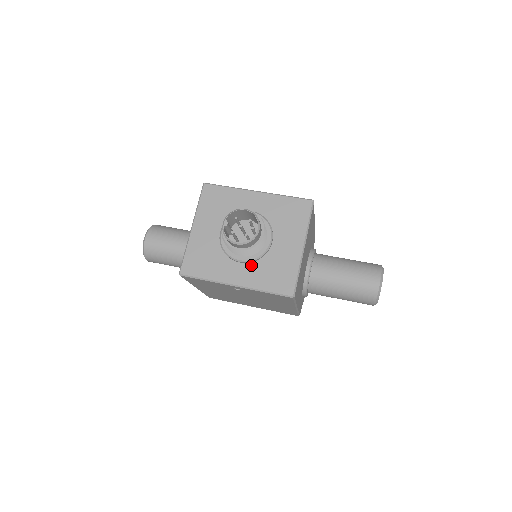
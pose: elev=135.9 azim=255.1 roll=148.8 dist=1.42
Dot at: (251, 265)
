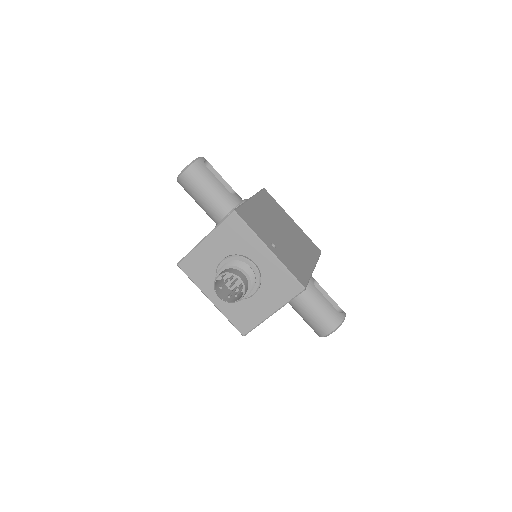
Dot at: occluded
